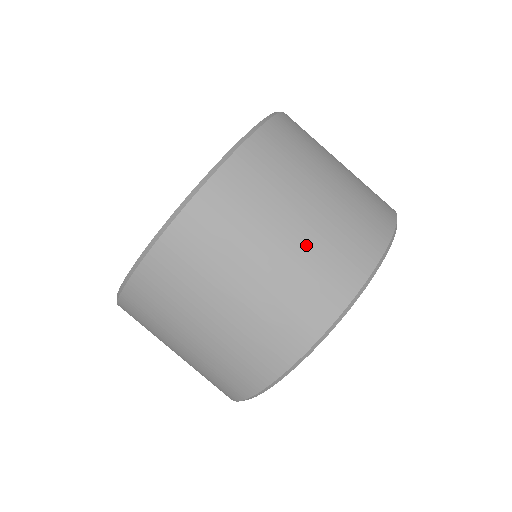
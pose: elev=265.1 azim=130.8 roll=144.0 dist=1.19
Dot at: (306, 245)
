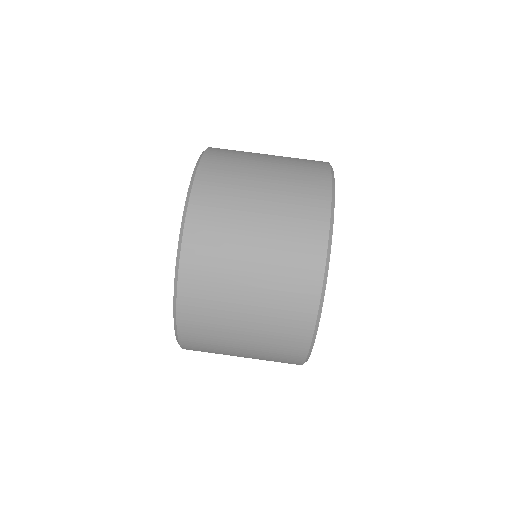
Dot at: (262, 319)
